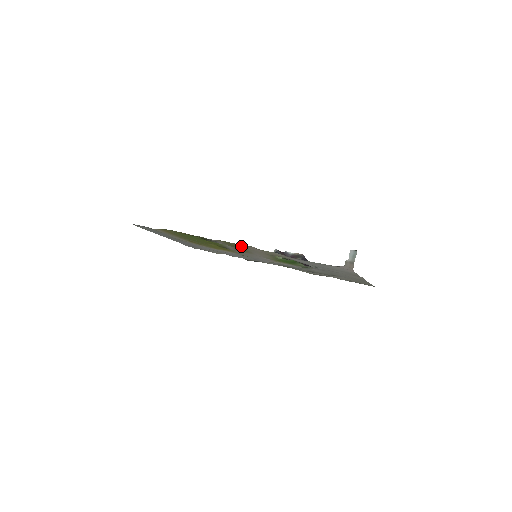
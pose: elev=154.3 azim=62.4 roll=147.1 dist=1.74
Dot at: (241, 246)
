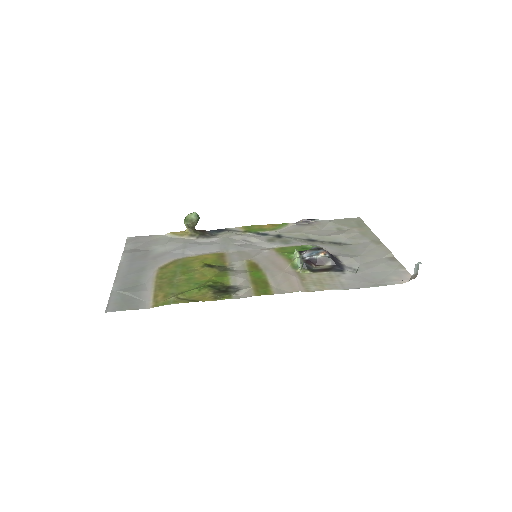
Dot at: (278, 288)
